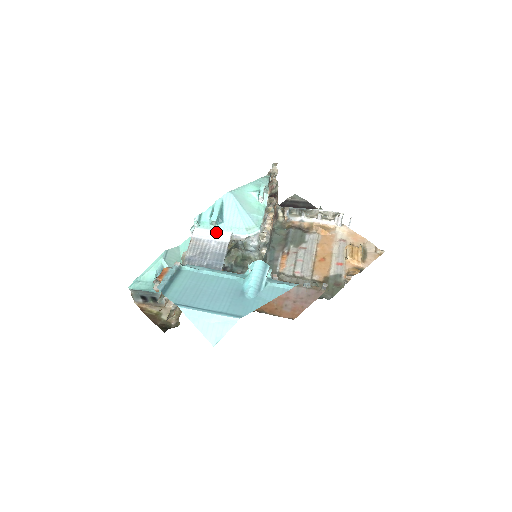
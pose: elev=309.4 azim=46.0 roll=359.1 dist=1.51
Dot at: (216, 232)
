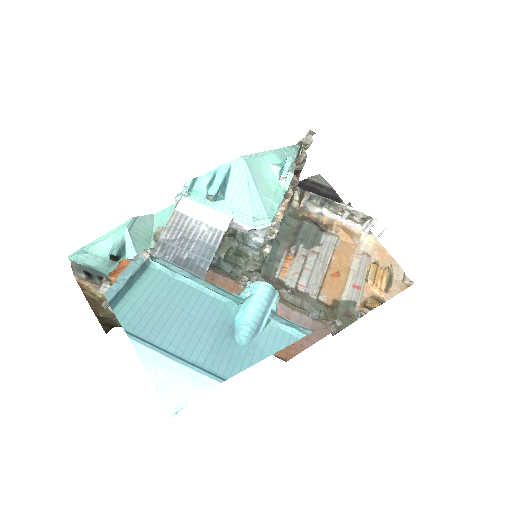
Dot at: (211, 211)
